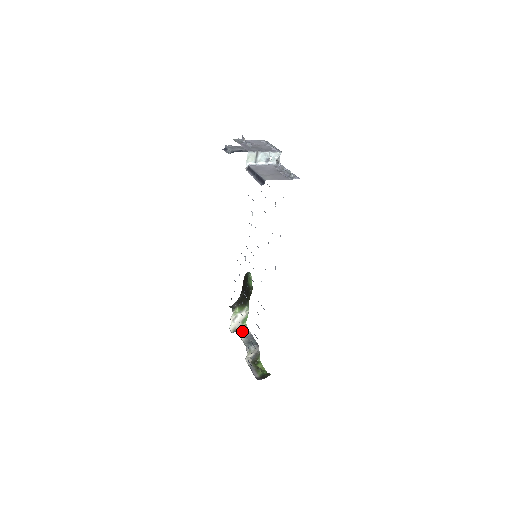
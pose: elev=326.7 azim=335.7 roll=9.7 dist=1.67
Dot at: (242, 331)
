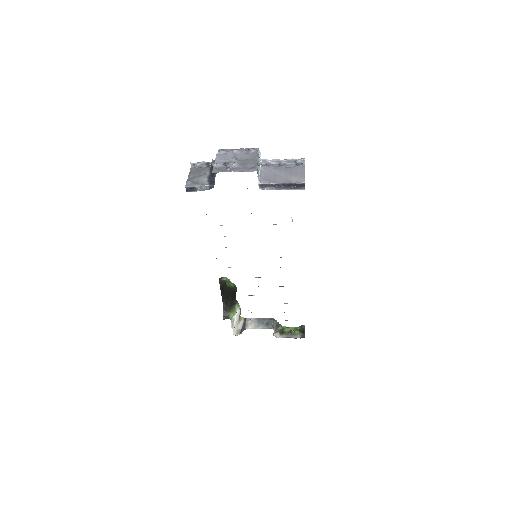
Dot at: (249, 324)
